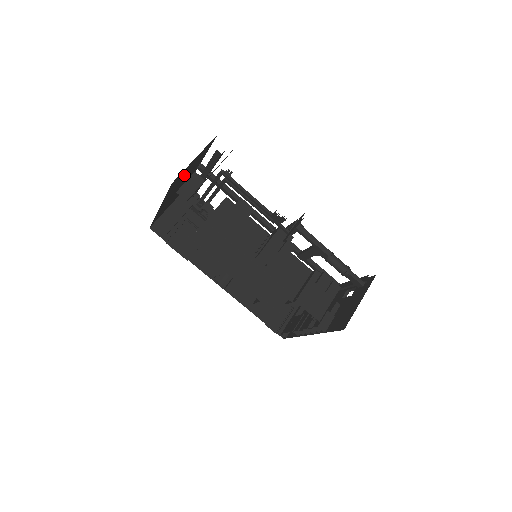
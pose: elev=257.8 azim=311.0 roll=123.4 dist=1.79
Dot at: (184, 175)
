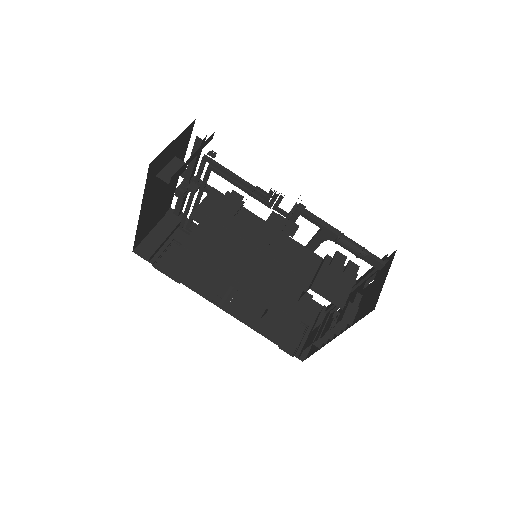
Dot at: occluded
